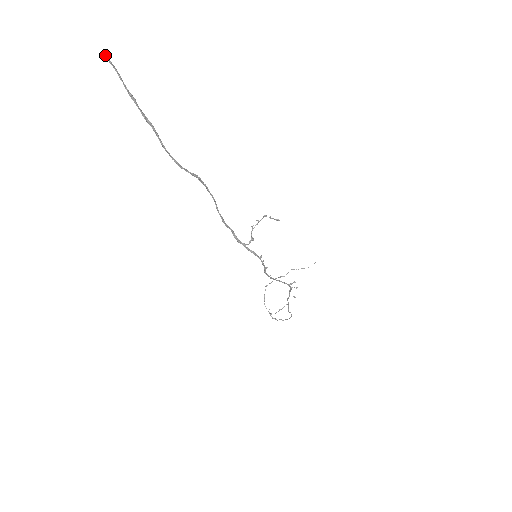
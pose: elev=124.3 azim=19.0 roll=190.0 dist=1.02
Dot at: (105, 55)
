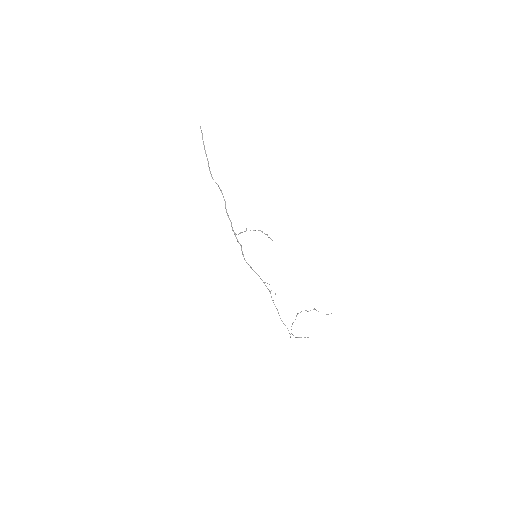
Dot at: (200, 127)
